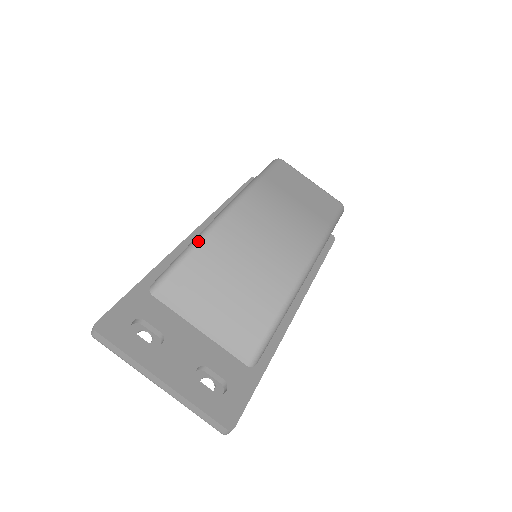
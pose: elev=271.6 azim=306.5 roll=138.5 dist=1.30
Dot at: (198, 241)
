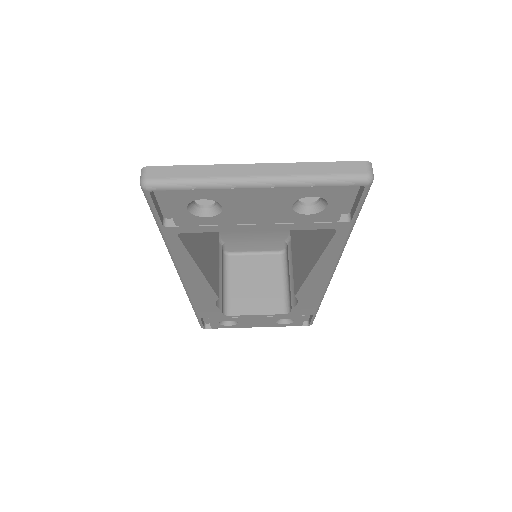
Dot at: occluded
